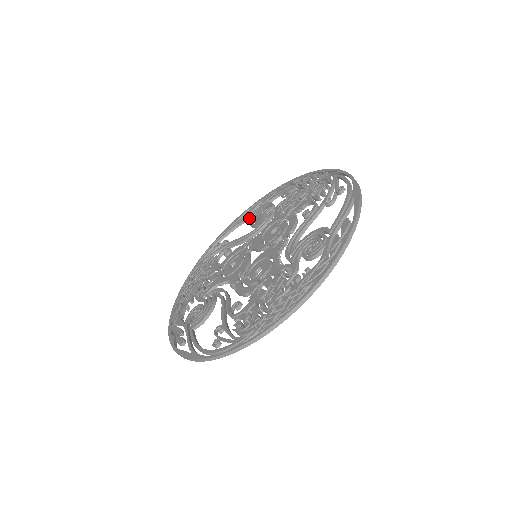
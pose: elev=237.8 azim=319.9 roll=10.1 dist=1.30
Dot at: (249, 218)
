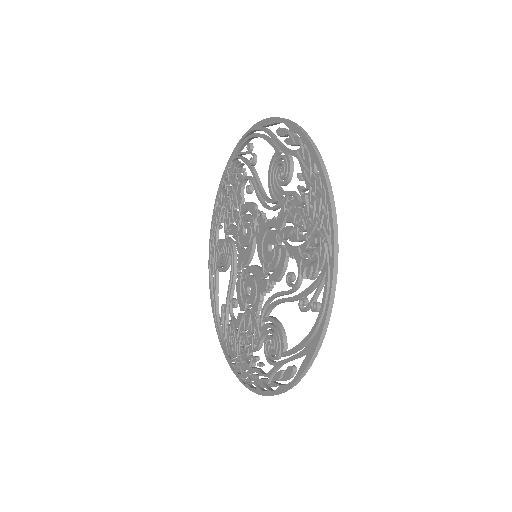
Dot at: (275, 148)
